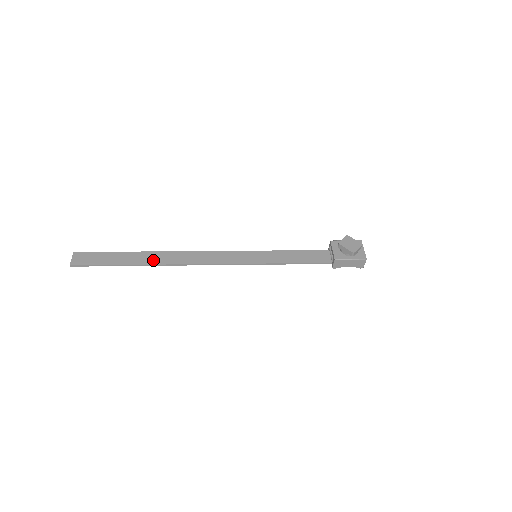
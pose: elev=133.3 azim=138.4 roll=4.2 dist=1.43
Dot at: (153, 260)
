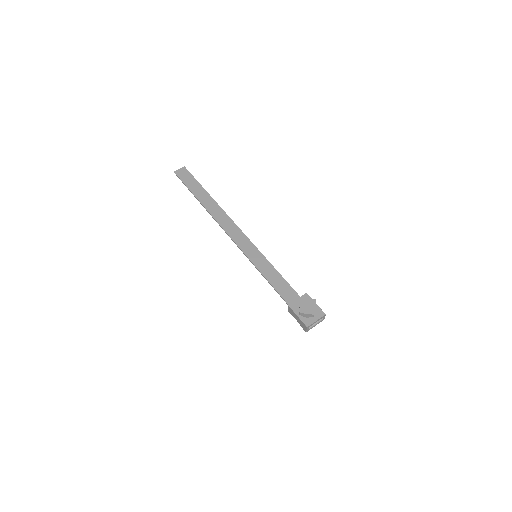
Dot at: (208, 205)
